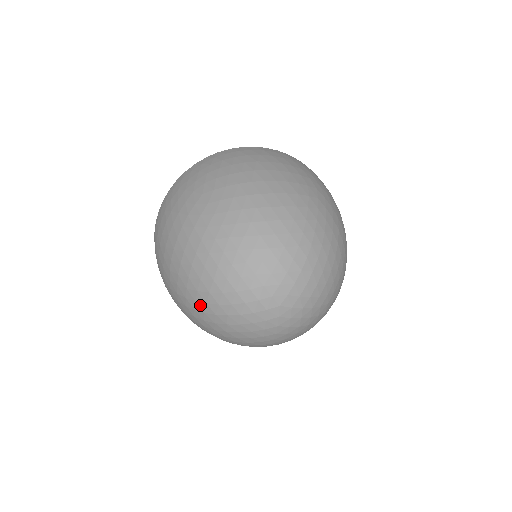
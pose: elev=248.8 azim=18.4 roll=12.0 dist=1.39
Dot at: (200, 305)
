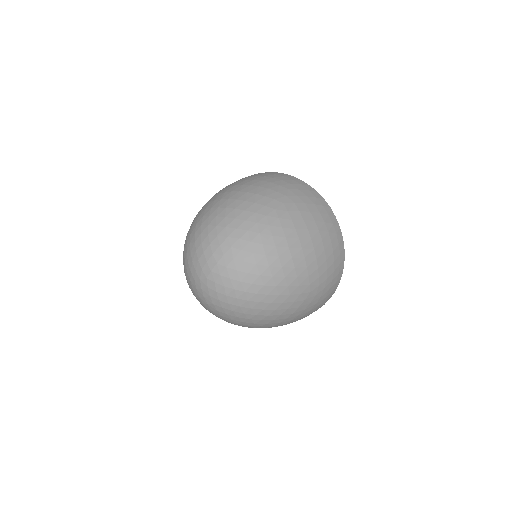
Dot at: occluded
